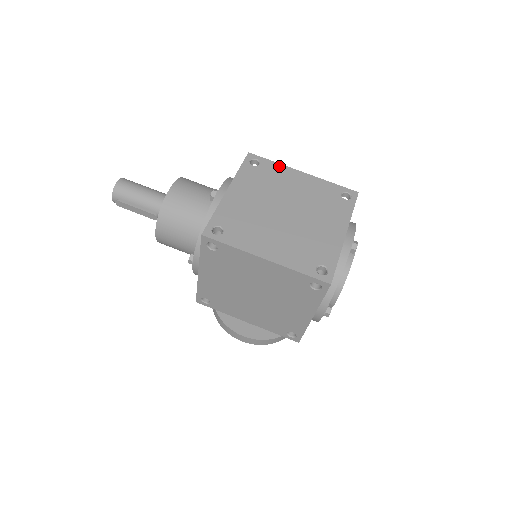
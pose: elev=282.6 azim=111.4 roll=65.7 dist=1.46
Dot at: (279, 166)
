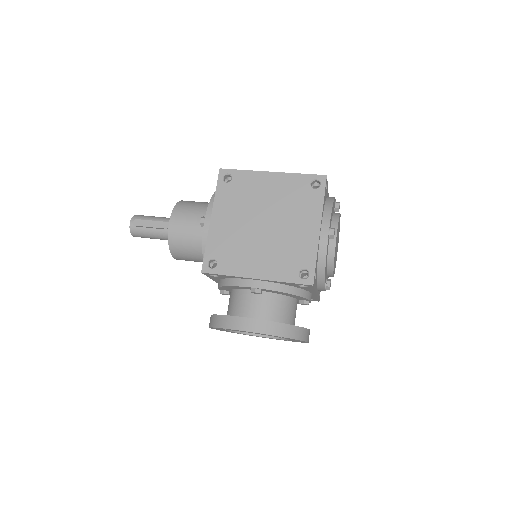
Dot at: occluded
